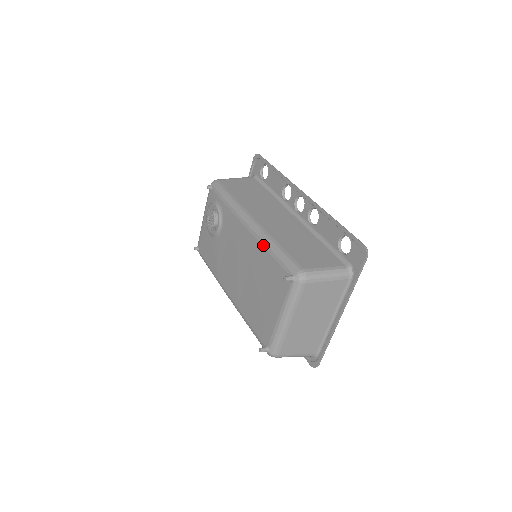
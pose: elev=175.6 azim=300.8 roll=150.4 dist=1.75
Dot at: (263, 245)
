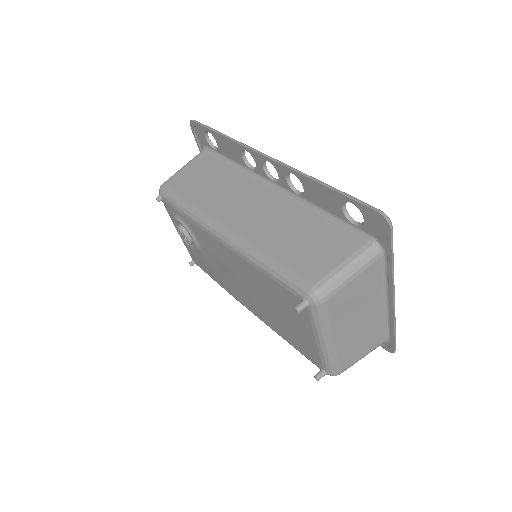
Dot at: (250, 263)
